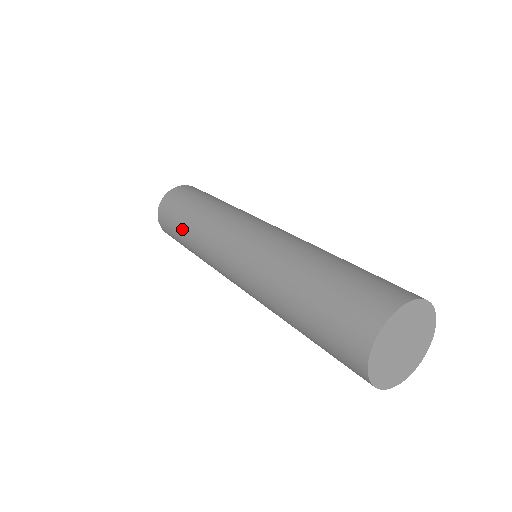
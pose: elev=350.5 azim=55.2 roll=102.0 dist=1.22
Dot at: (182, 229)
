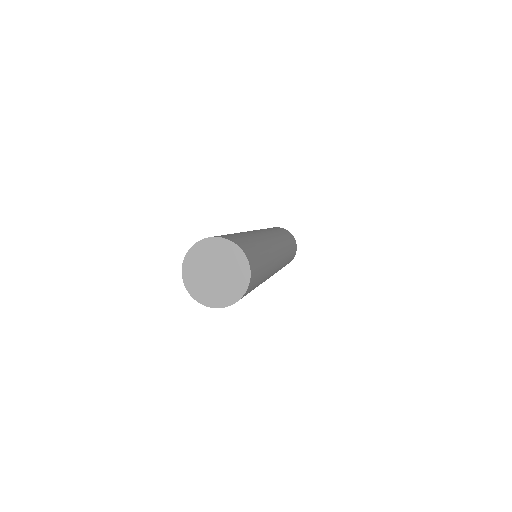
Dot at: occluded
